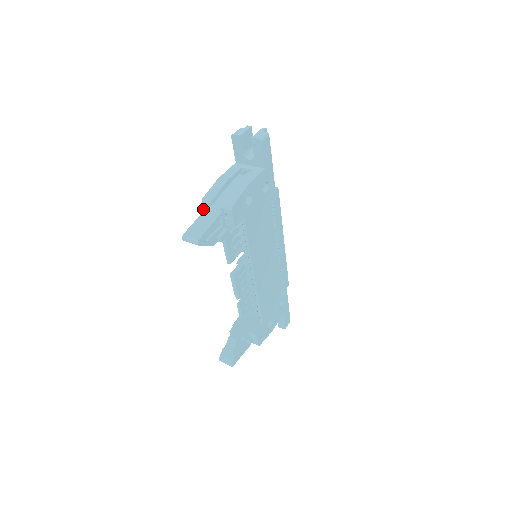
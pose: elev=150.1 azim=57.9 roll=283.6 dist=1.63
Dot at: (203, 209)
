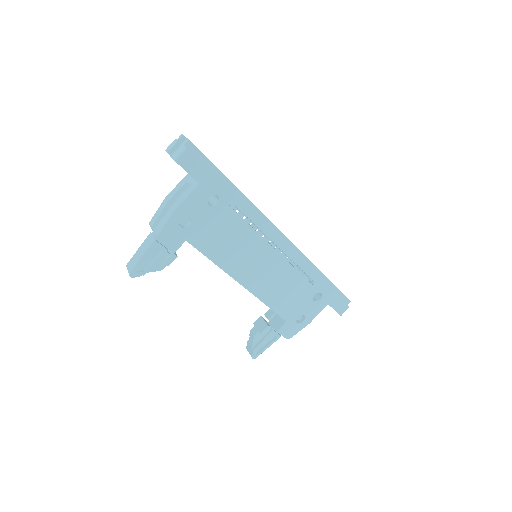
Dot at: occluded
